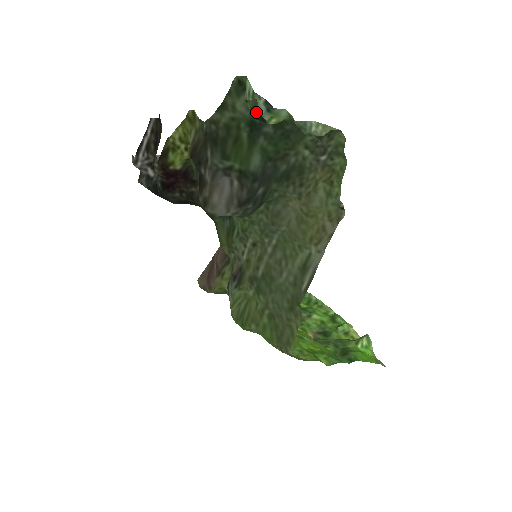
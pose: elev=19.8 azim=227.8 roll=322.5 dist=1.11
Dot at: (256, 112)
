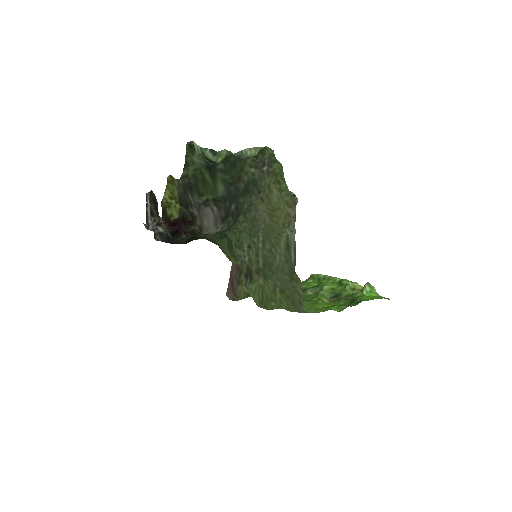
Dot at: (206, 159)
